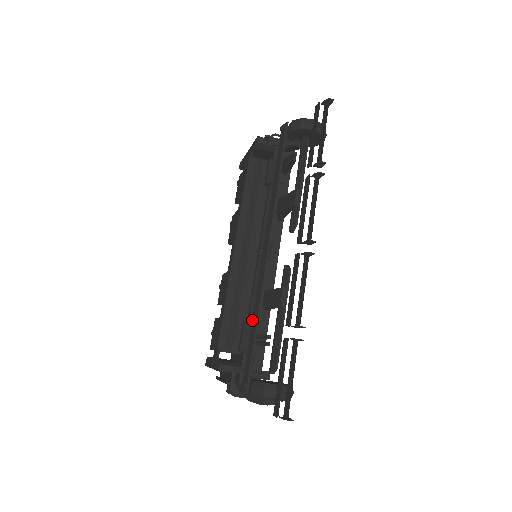
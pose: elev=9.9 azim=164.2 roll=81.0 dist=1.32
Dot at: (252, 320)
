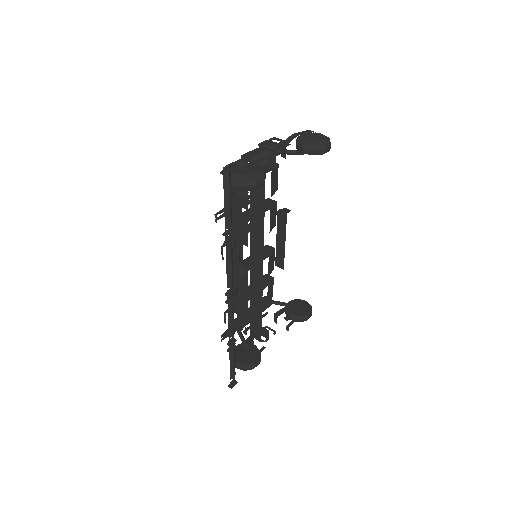
Dot at: occluded
